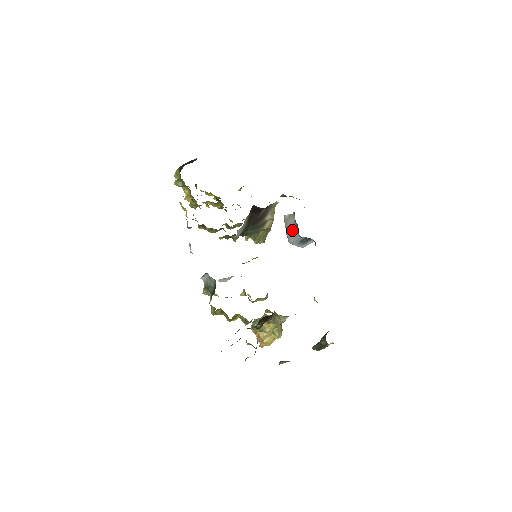
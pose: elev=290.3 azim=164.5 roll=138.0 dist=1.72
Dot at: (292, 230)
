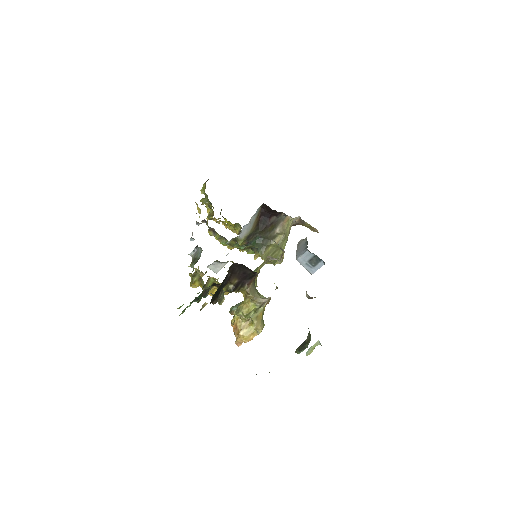
Dot at: (302, 248)
